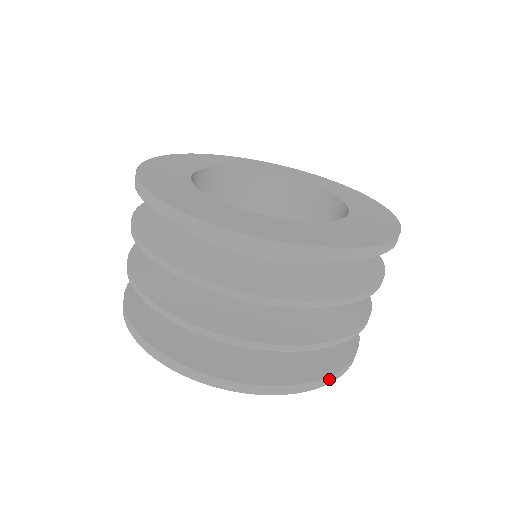
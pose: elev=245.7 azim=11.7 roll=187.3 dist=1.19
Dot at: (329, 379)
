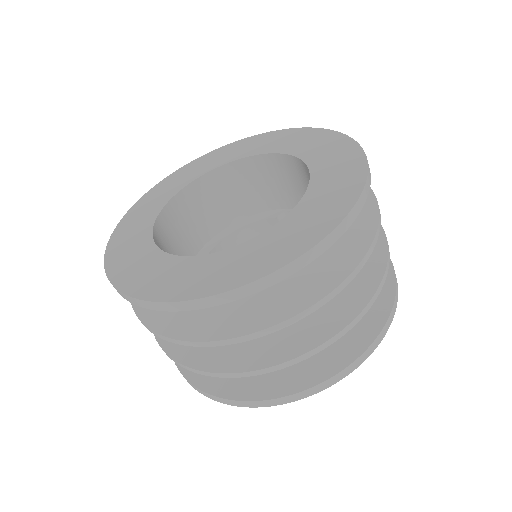
Dot at: (391, 262)
